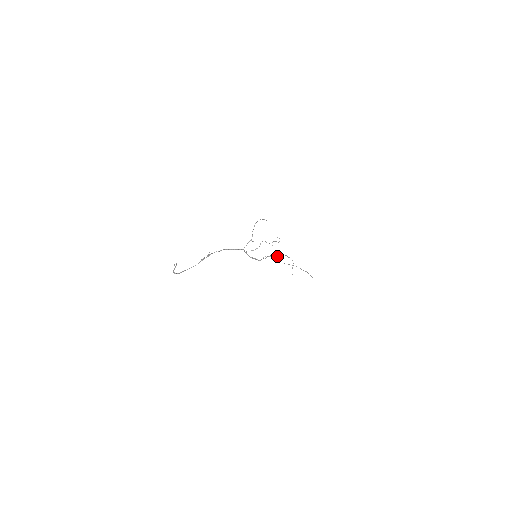
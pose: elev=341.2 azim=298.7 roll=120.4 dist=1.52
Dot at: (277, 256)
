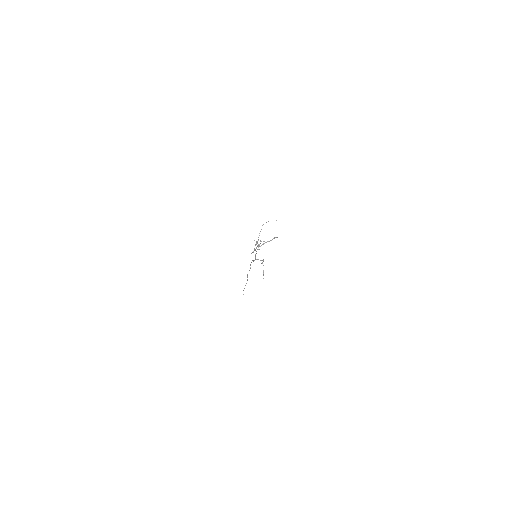
Dot at: (261, 260)
